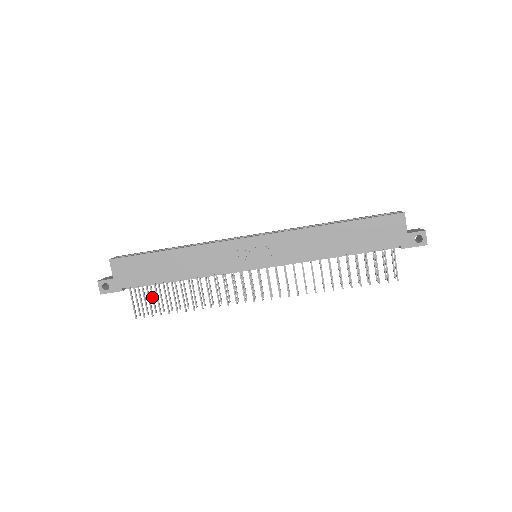
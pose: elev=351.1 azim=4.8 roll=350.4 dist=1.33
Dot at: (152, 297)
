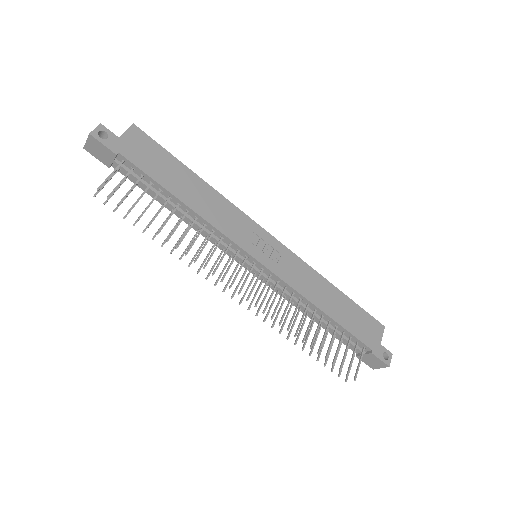
Dot at: occluded
